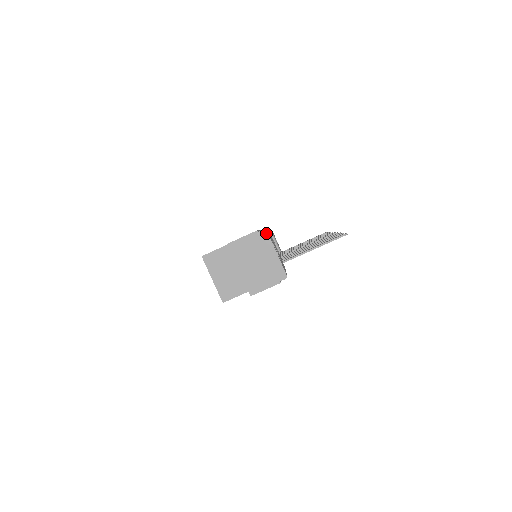
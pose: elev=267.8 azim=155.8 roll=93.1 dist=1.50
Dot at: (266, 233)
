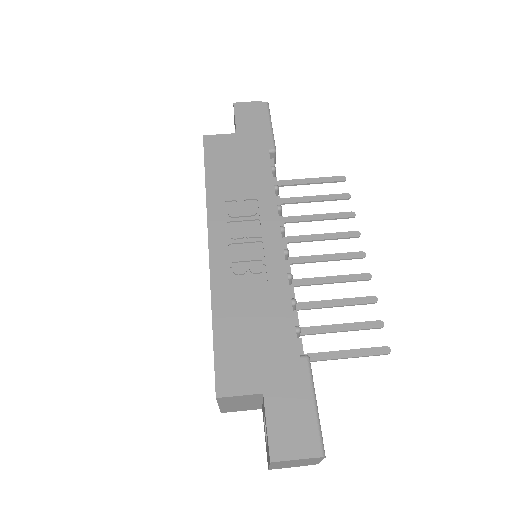
Dot at: (323, 458)
